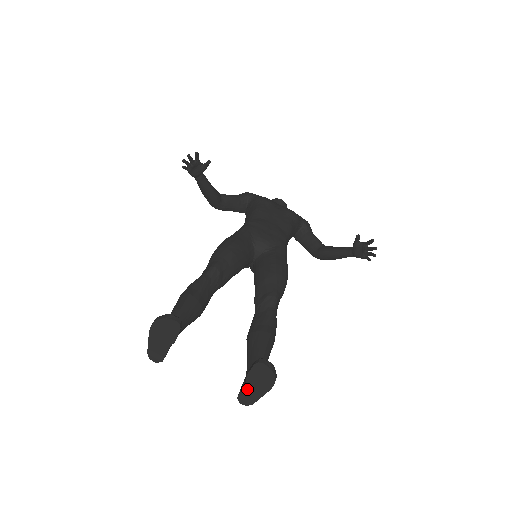
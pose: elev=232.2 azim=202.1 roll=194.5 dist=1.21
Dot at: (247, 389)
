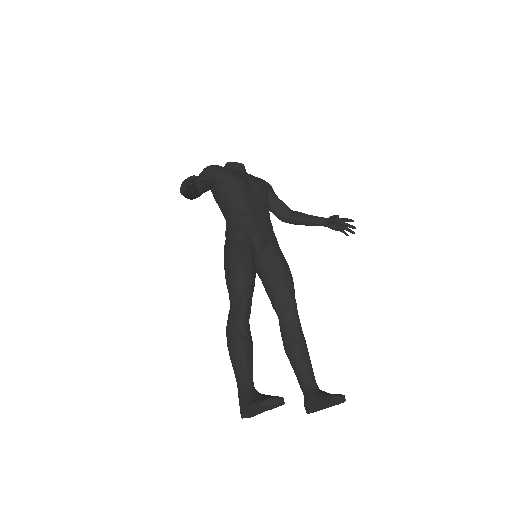
Dot at: (318, 409)
